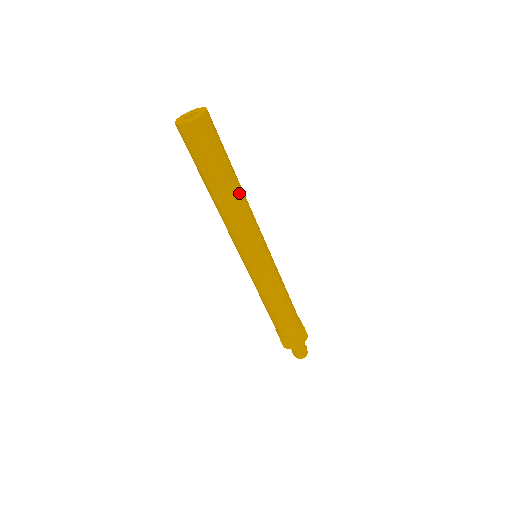
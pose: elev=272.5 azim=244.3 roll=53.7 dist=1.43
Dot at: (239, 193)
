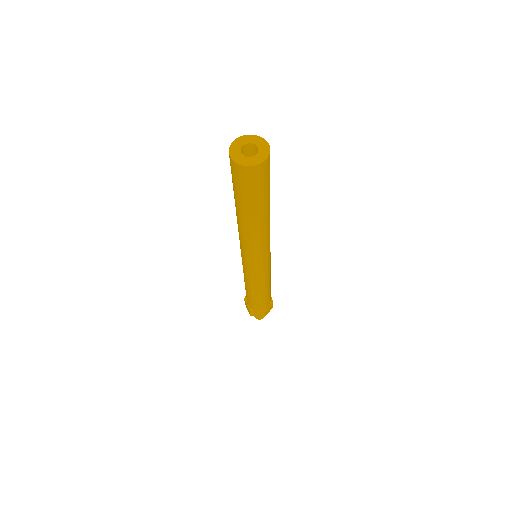
Dot at: occluded
